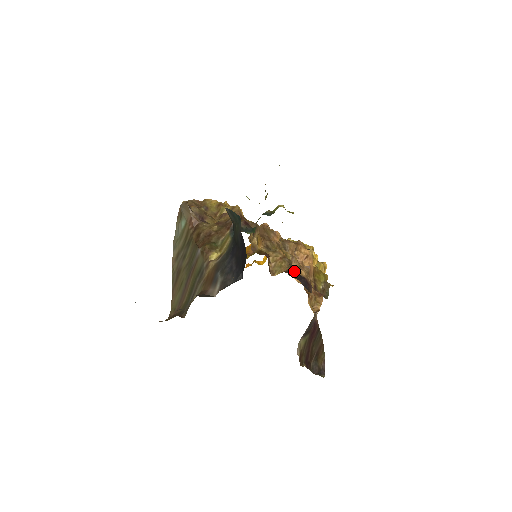
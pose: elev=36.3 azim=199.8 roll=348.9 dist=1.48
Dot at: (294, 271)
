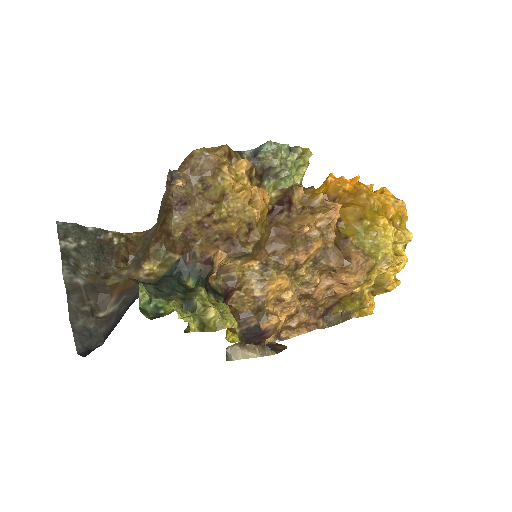
Dot at: (255, 318)
